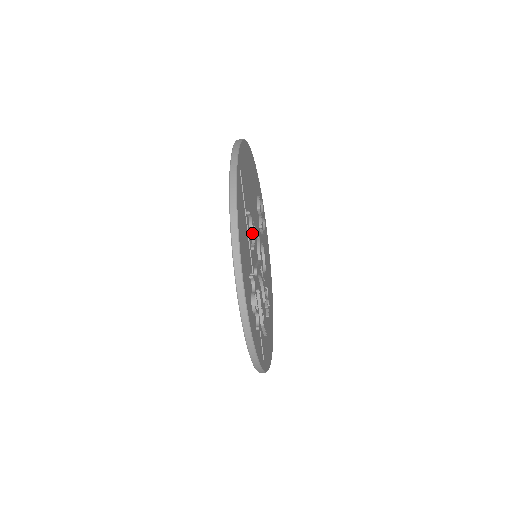
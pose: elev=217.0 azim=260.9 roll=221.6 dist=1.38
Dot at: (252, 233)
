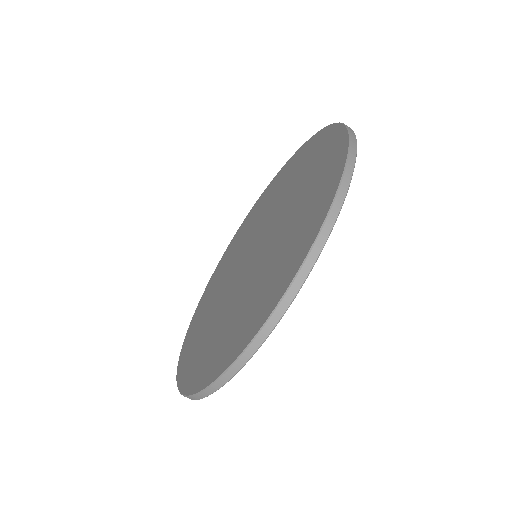
Dot at: occluded
